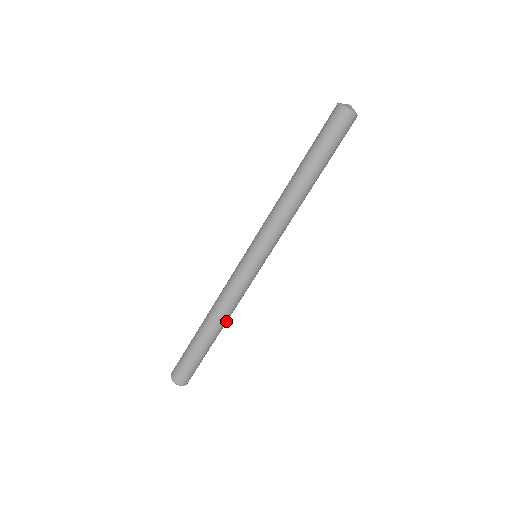
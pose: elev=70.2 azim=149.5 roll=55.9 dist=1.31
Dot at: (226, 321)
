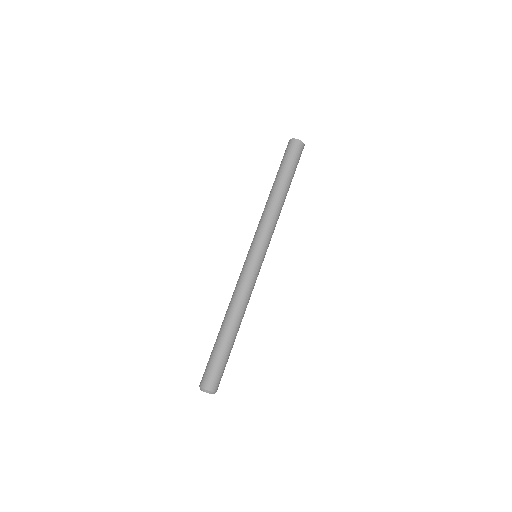
Dot at: occluded
